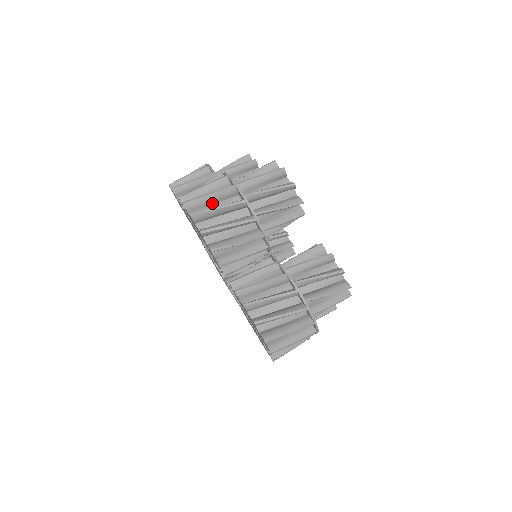
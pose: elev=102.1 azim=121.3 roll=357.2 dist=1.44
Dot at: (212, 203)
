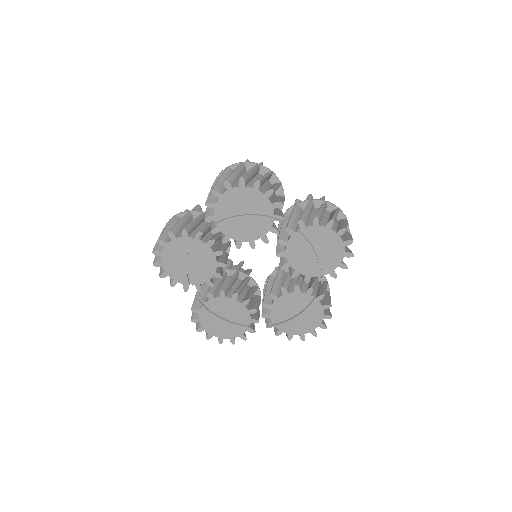
Dot at: (238, 178)
